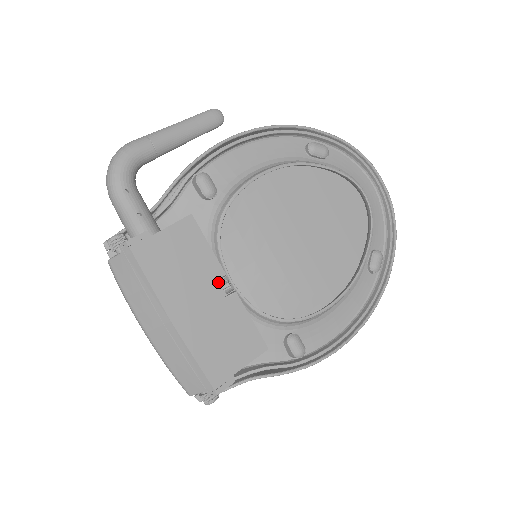
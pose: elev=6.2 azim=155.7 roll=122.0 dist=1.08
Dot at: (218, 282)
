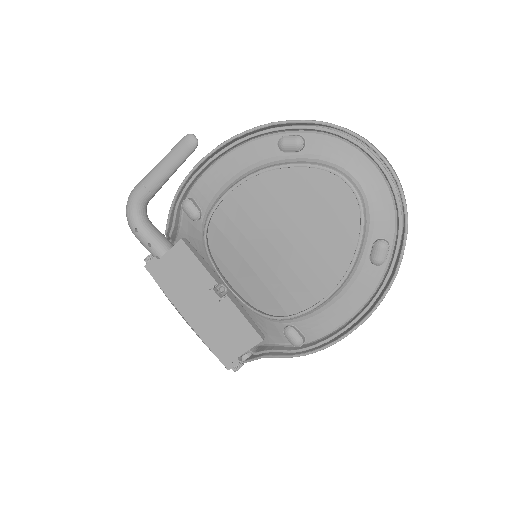
Dot at: (212, 289)
